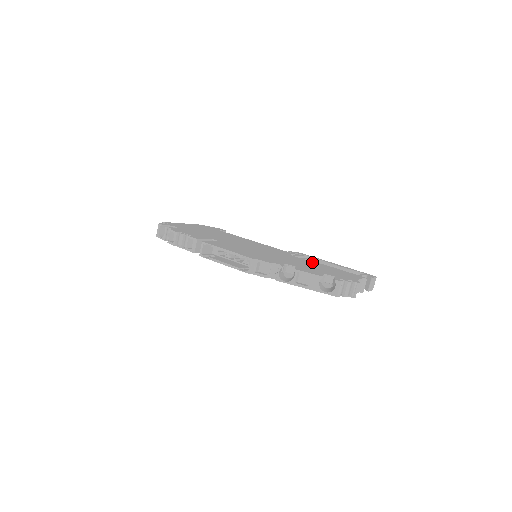
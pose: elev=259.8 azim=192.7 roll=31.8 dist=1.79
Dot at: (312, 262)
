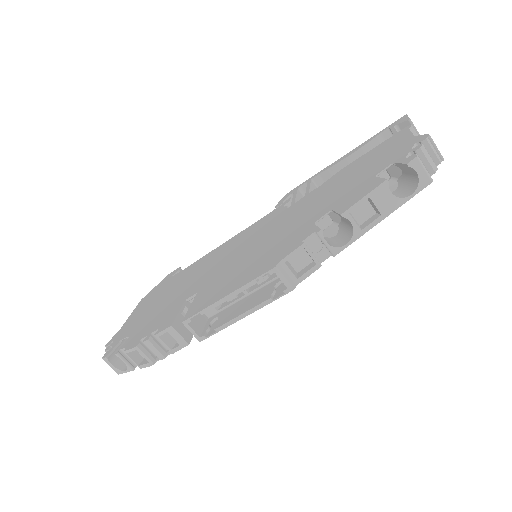
Dot at: (324, 185)
